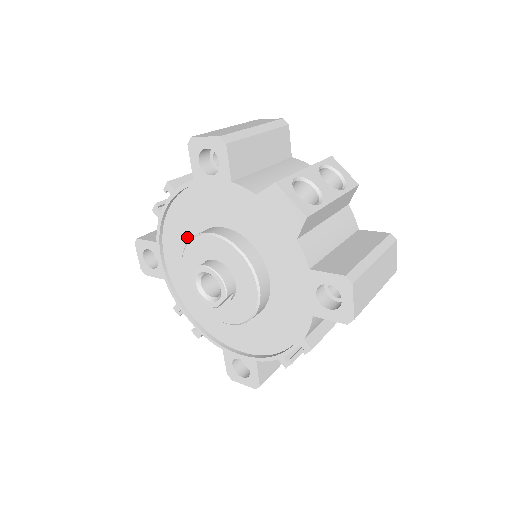
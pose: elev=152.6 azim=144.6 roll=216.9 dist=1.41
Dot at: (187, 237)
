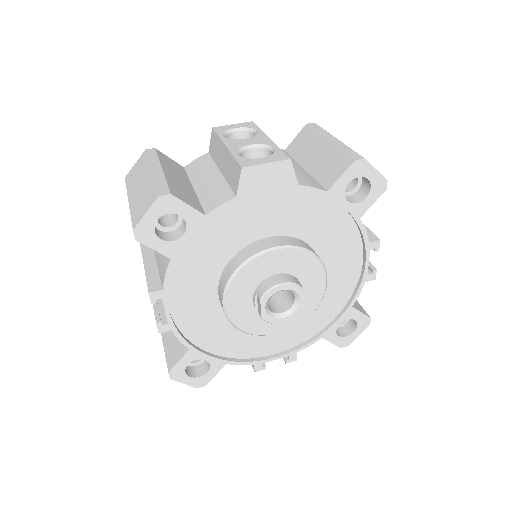
Dot at: (209, 309)
